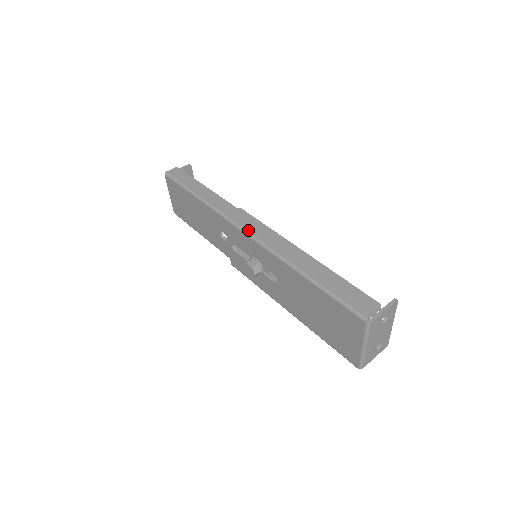
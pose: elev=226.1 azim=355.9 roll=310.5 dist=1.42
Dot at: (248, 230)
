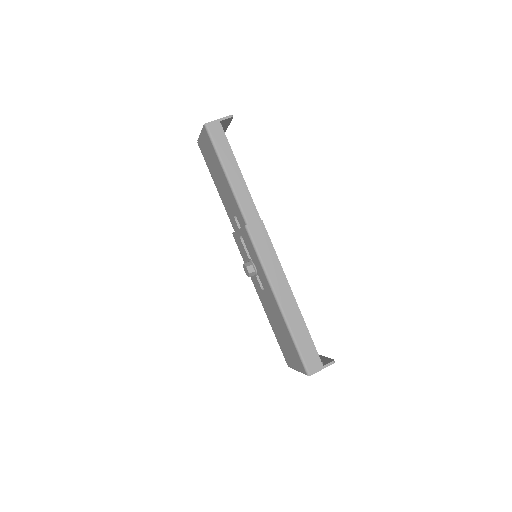
Dot at: (260, 252)
